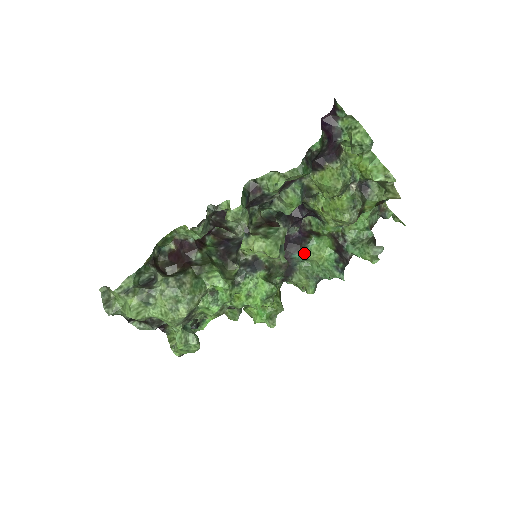
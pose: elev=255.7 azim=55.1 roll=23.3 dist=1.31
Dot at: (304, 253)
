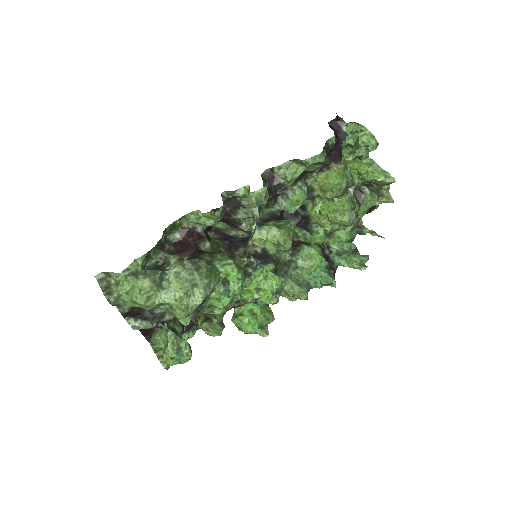
Dot at: (295, 261)
